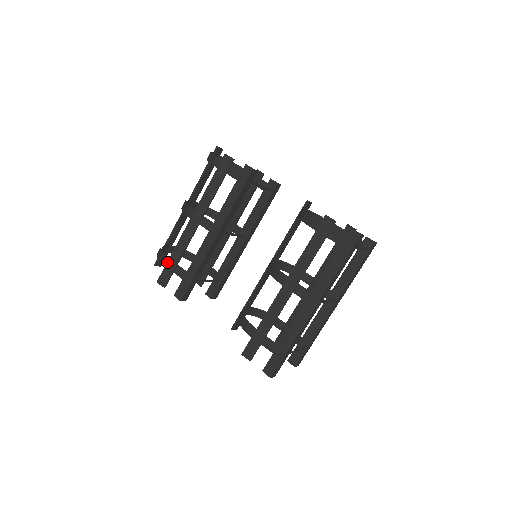
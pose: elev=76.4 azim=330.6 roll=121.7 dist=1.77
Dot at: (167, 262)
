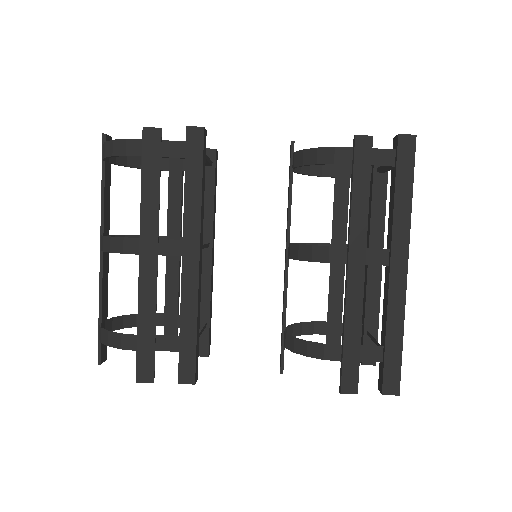
Dot at: (136, 342)
